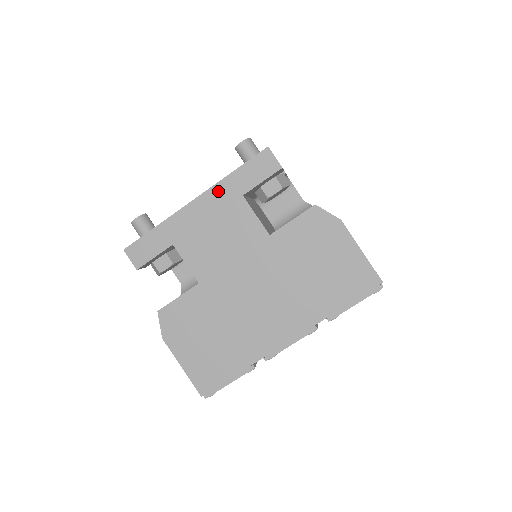
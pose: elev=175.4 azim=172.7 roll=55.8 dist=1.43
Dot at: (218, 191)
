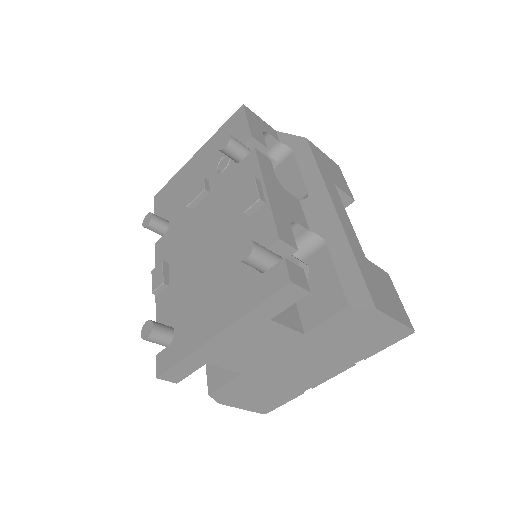
Dot at: (242, 324)
